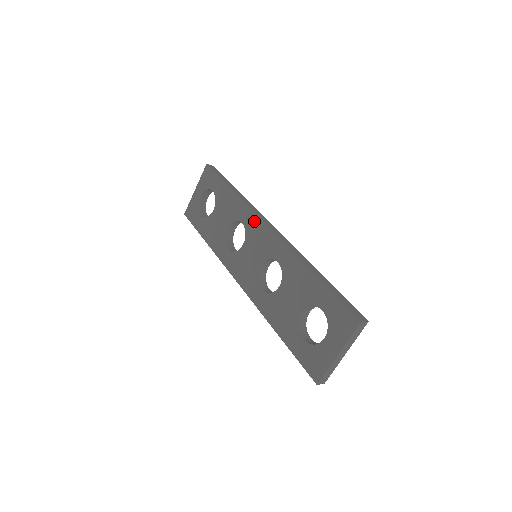
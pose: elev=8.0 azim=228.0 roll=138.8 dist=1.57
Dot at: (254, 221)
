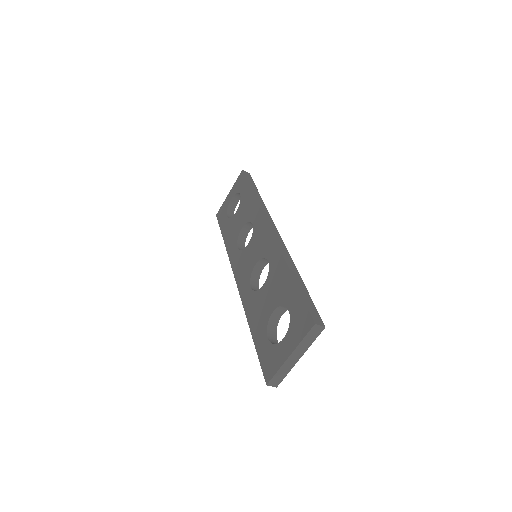
Dot at: (261, 222)
